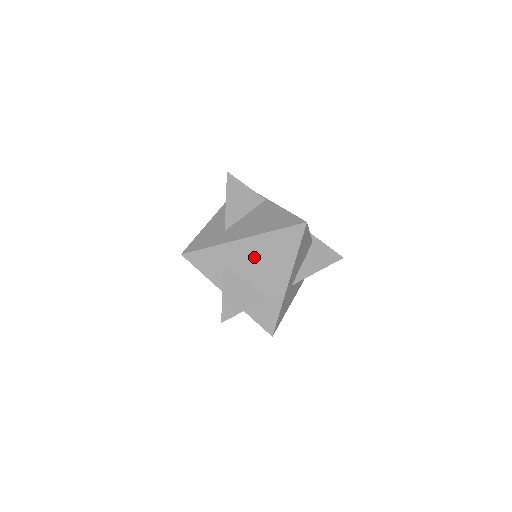
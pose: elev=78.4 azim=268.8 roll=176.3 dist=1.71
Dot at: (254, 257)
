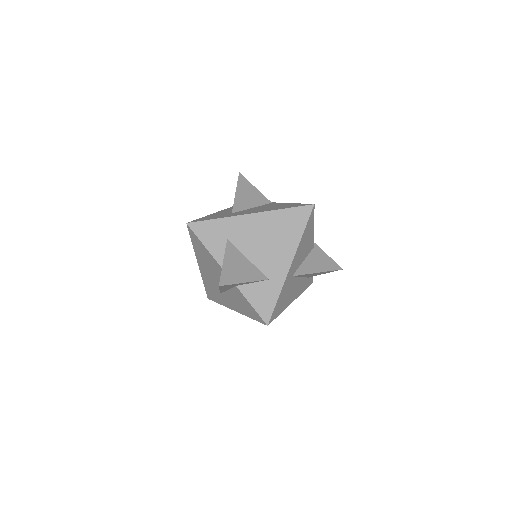
Dot at: (259, 234)
